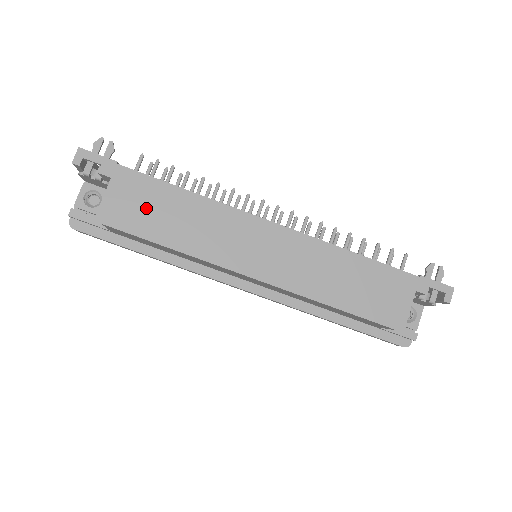
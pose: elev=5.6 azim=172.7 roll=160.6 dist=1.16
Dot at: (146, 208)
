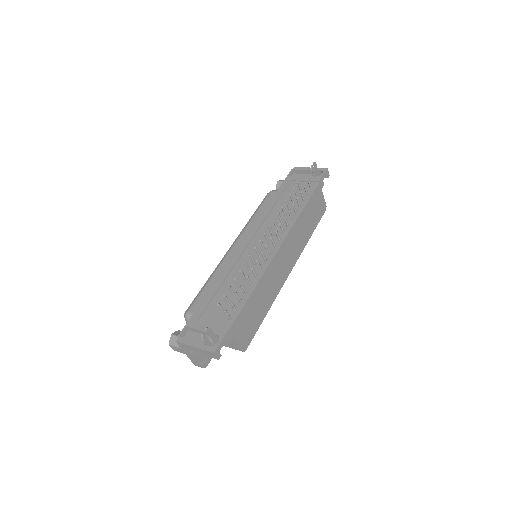
Dot at: (250, 320)
